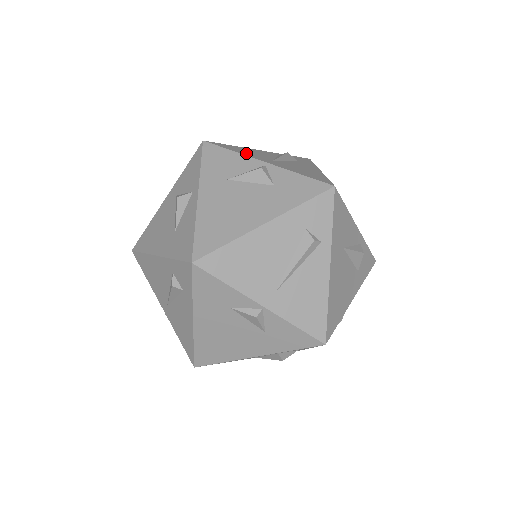
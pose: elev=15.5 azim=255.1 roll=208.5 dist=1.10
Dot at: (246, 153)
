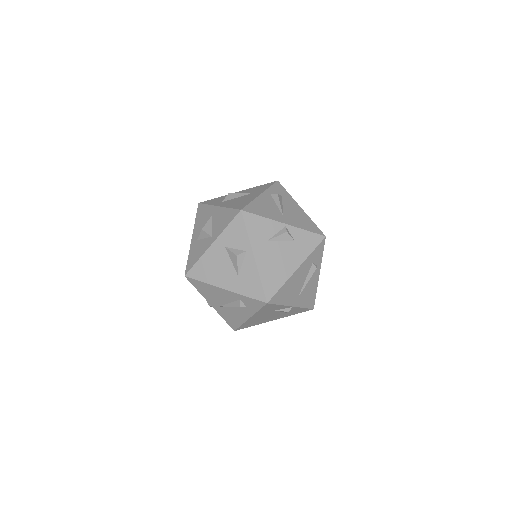
Dot at: (268, 214)
